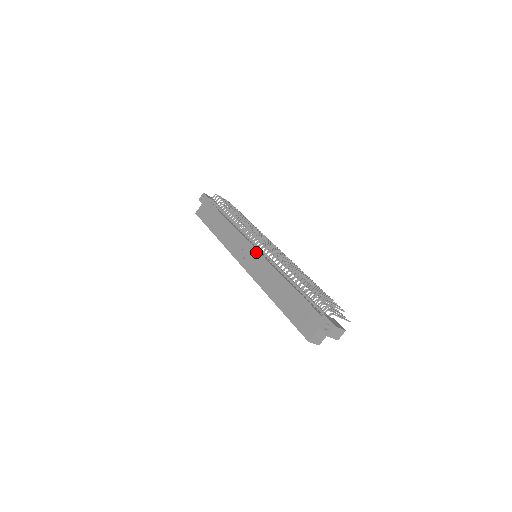
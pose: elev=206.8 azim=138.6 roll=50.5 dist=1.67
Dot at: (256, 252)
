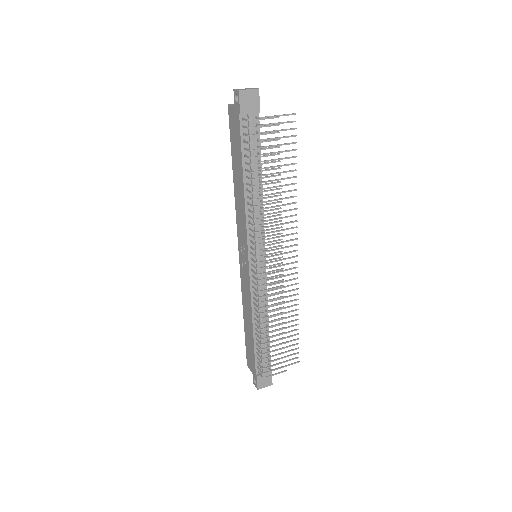
Dot at: (248, 269)
